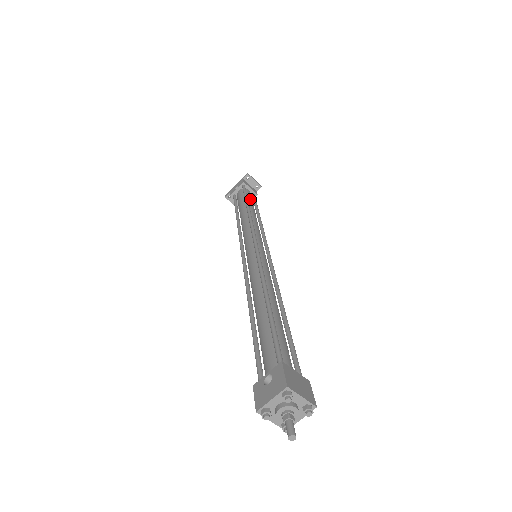
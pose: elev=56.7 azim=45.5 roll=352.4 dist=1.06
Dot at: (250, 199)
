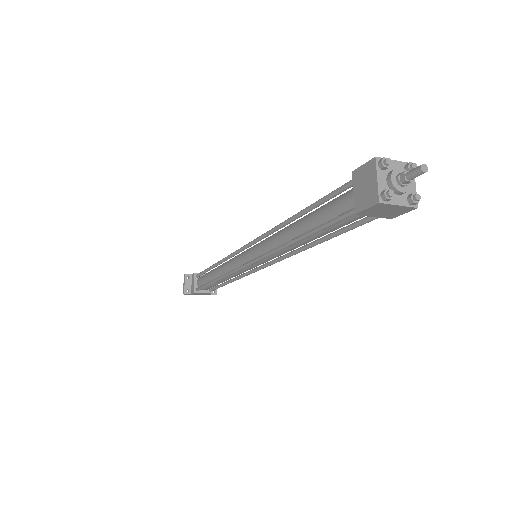
Dot at: occluded
